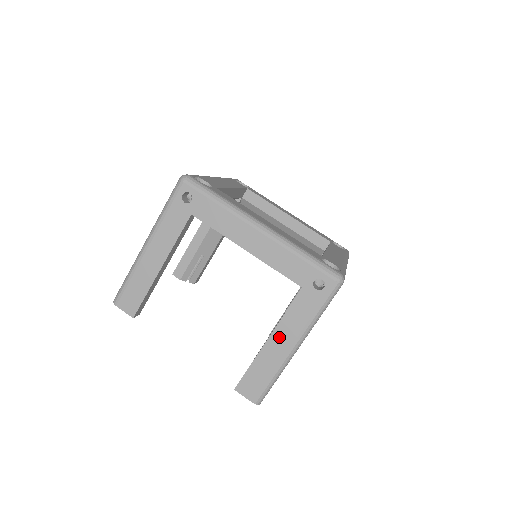
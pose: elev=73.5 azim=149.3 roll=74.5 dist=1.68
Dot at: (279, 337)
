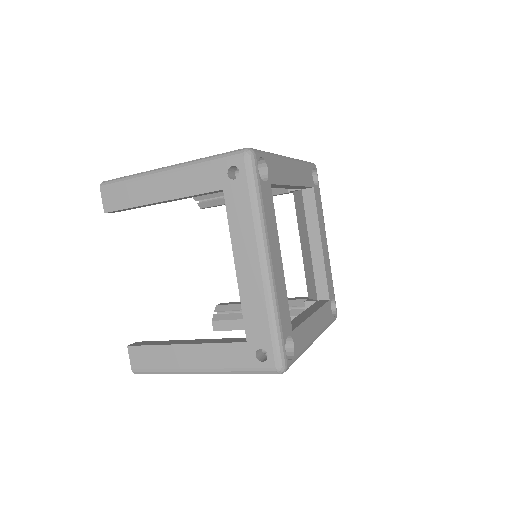
Dot at: (194, 353)
